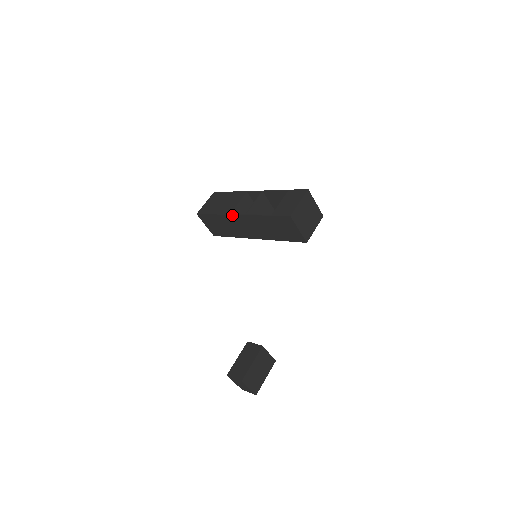
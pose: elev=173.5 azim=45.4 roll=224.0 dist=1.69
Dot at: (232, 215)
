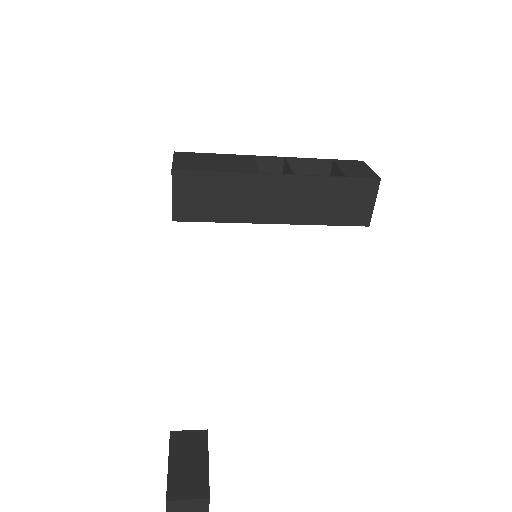
Dot at: (265, 174)
